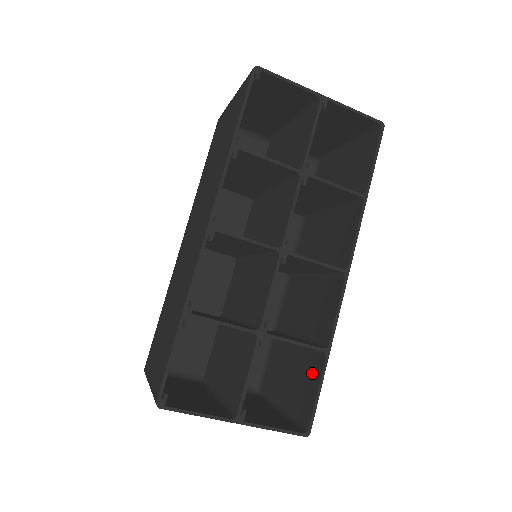
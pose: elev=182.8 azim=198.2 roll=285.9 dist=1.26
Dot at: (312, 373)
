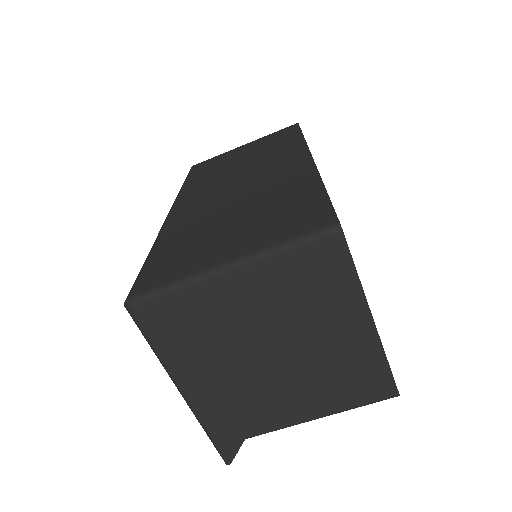
Dot at: occluded
